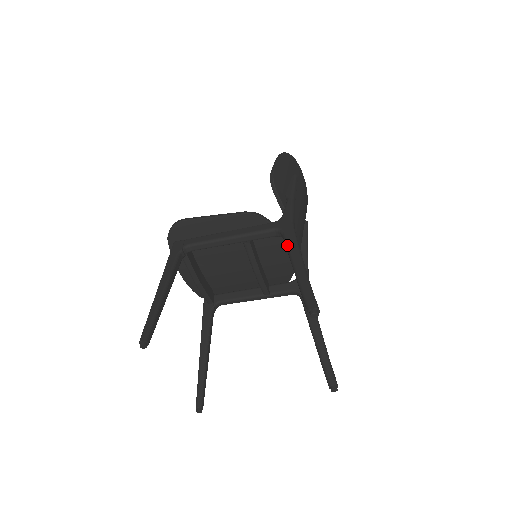
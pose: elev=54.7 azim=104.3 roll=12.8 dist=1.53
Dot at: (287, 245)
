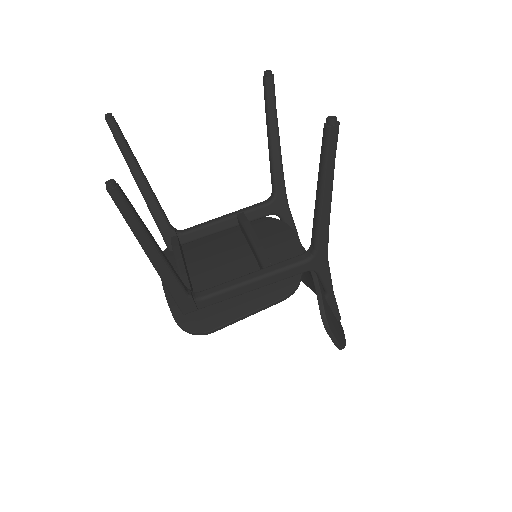
Dot at: occluded
